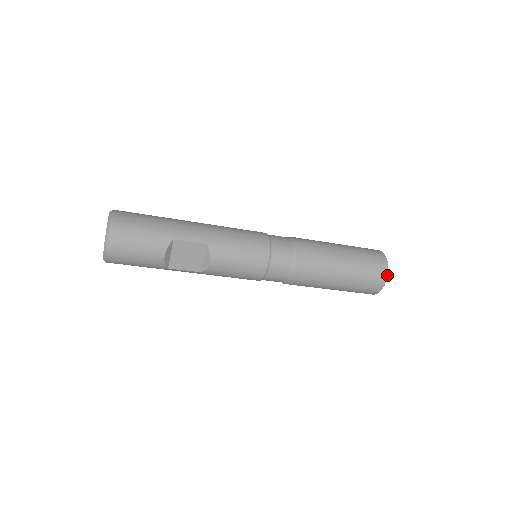
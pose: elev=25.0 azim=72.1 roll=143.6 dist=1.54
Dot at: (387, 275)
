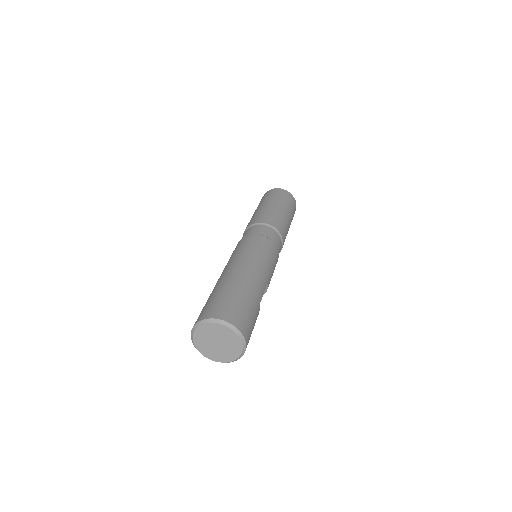
Dot at: occluded
